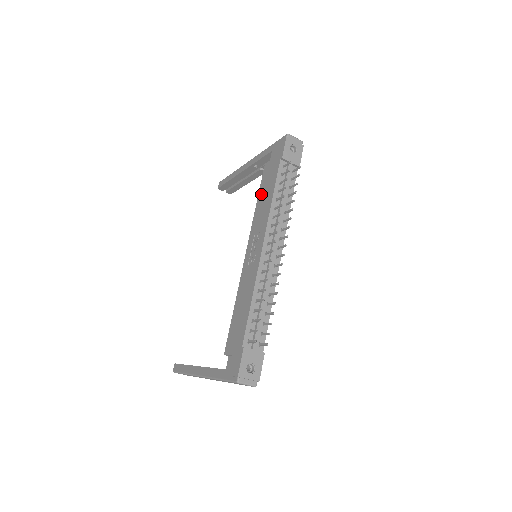
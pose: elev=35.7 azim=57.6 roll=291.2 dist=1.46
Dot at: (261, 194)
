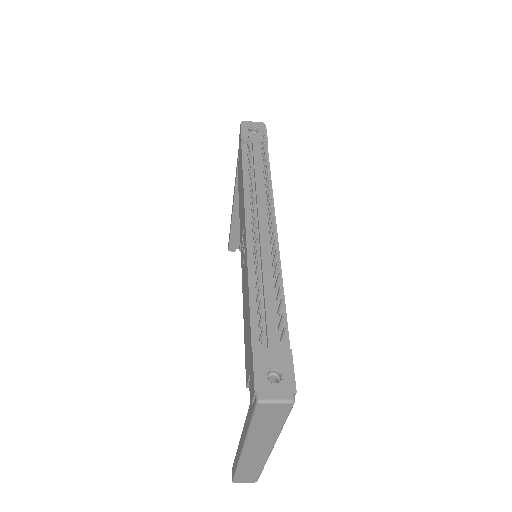
Dot at: (239, 192)
